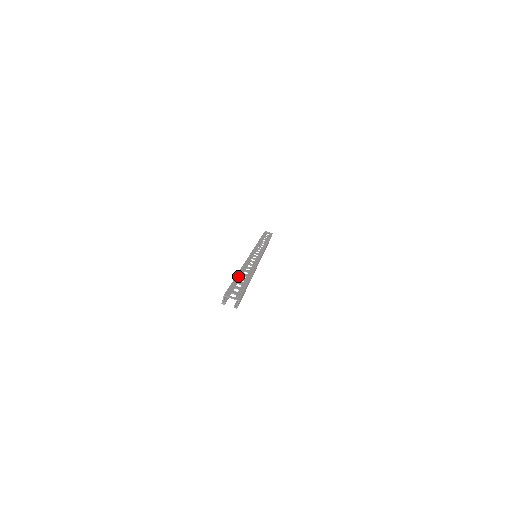
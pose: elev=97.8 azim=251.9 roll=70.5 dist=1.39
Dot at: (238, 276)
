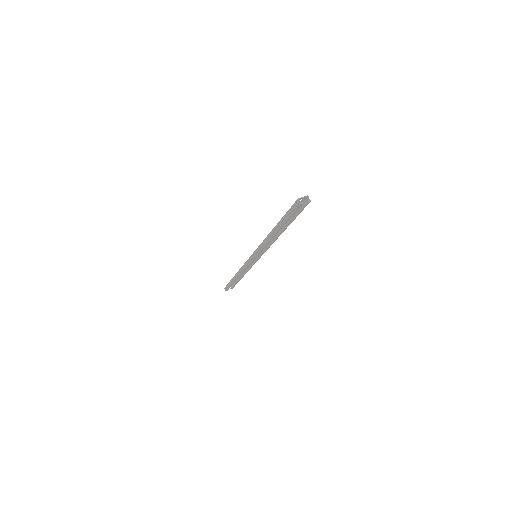
Dot at: (279, 222)
